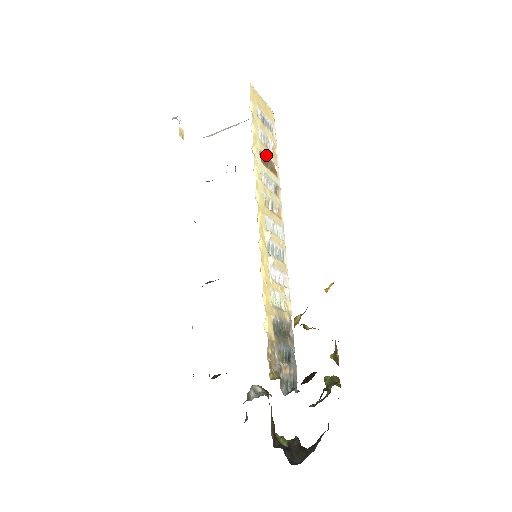
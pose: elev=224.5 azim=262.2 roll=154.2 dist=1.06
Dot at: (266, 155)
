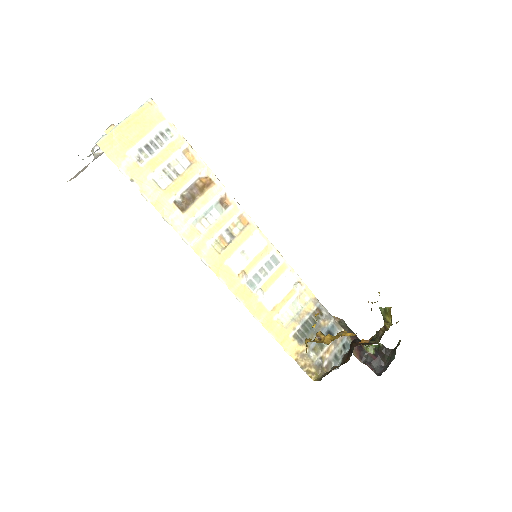
Dot at: (183, 190)
